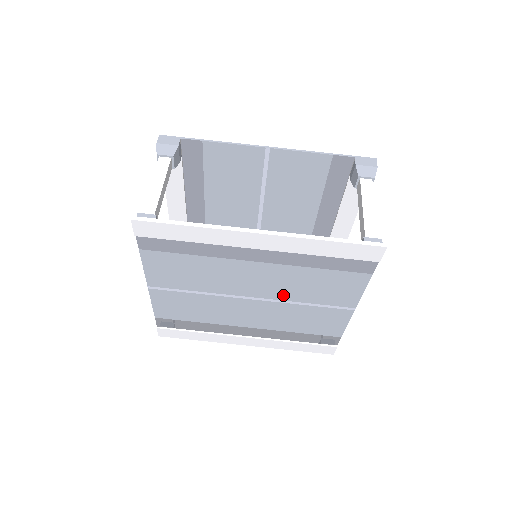
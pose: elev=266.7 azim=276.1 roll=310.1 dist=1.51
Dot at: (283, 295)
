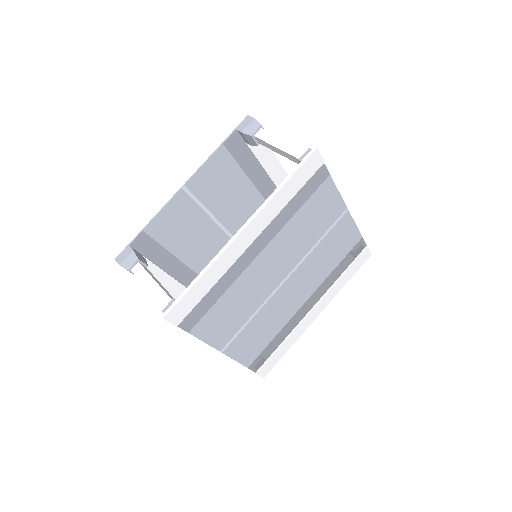
Dot at: (299, 254)
